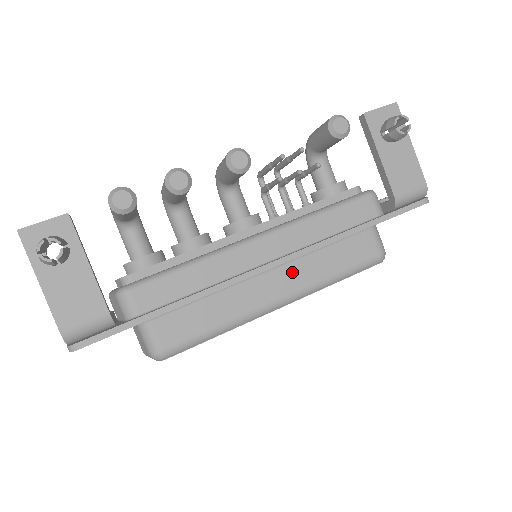
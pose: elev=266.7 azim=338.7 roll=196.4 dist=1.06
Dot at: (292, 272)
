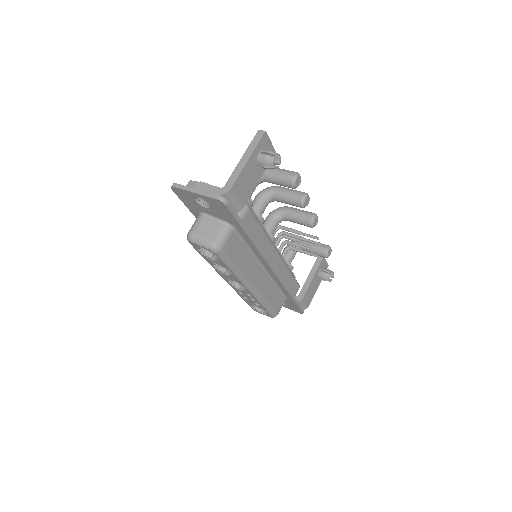
Dot at: (265, 281)
